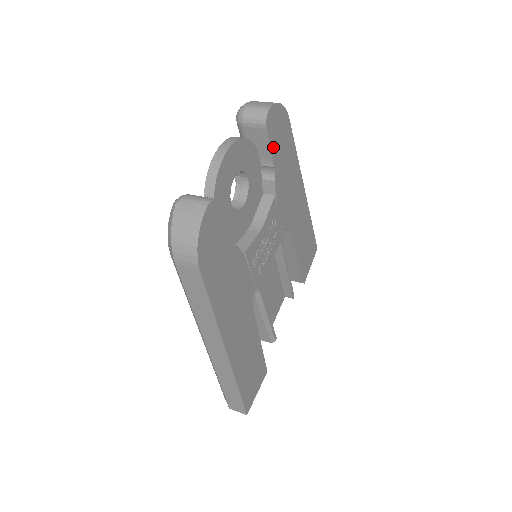
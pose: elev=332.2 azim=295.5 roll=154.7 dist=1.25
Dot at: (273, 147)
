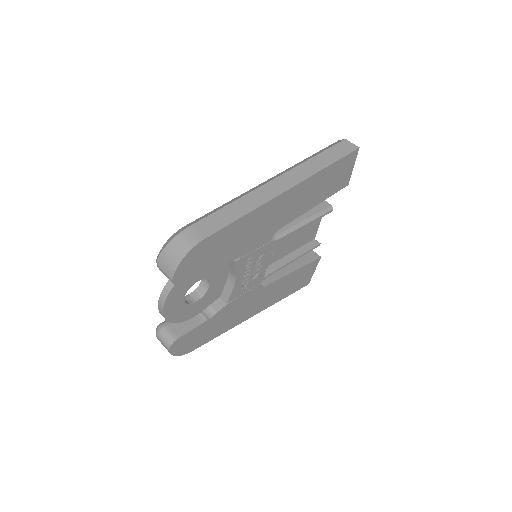
Dot at: (202, 269)
